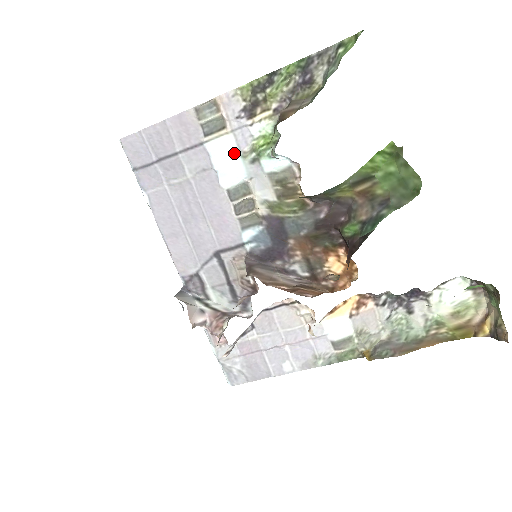
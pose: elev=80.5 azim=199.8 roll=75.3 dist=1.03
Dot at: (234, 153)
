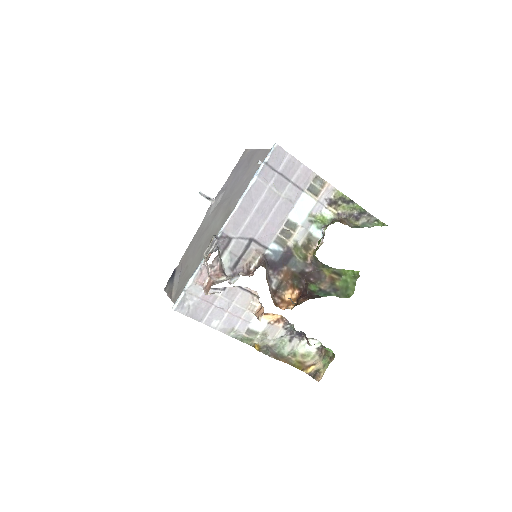
Dot at: (308, 209)
